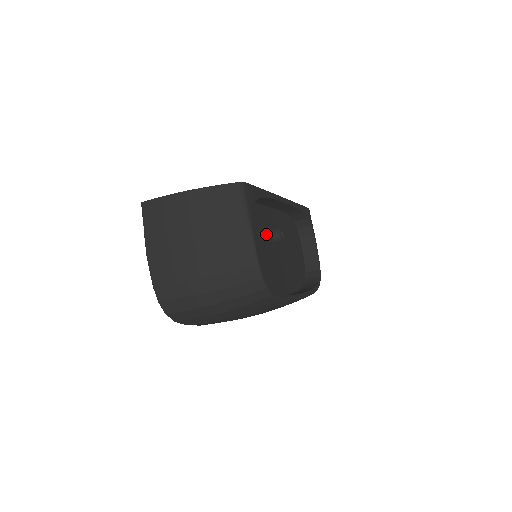
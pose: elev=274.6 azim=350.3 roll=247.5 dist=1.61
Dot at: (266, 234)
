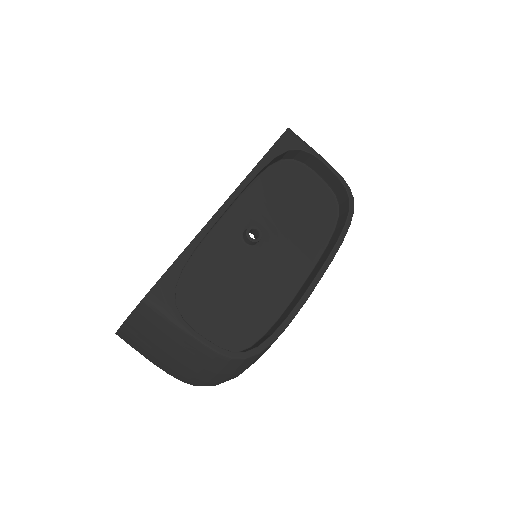
Dot at: (236, 254)
